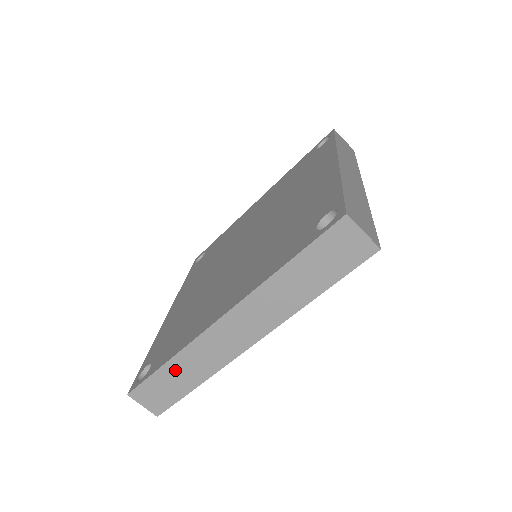
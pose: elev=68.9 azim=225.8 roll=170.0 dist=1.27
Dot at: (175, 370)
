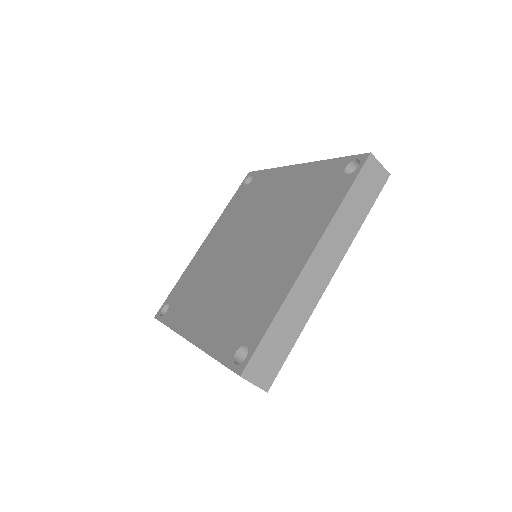
Dot at: occluded
